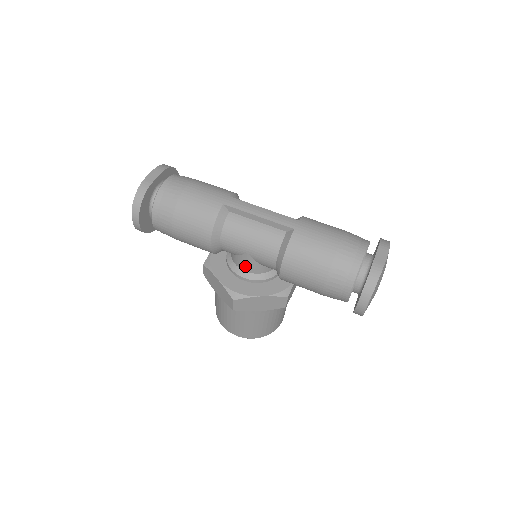
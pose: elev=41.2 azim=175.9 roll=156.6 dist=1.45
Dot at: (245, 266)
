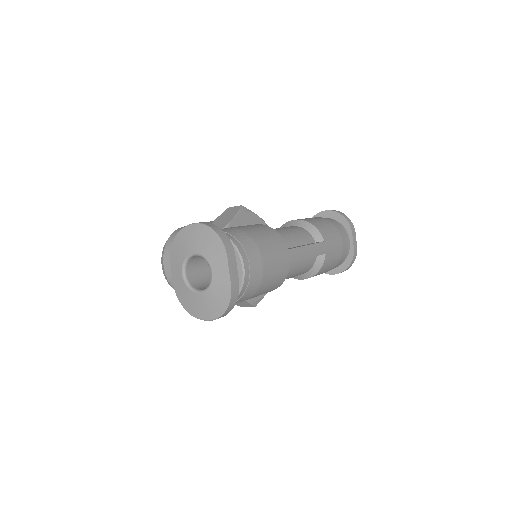
Dot at: occluded
